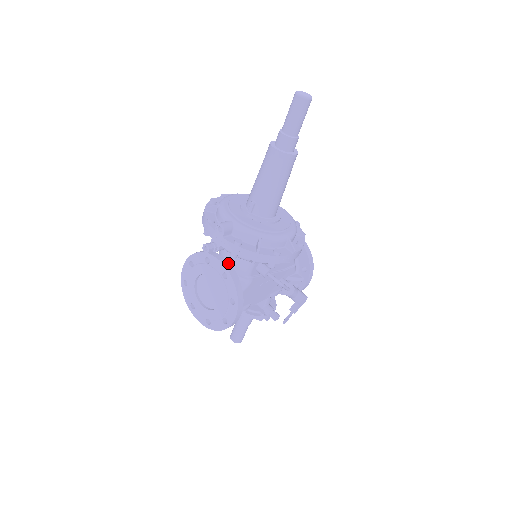
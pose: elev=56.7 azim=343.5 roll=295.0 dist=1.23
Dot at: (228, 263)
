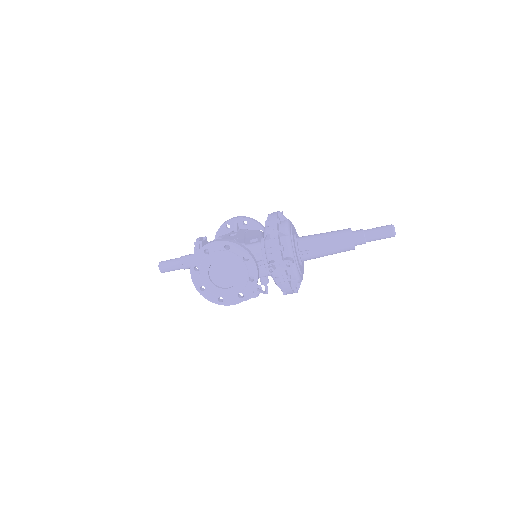
Dot at: occluded
